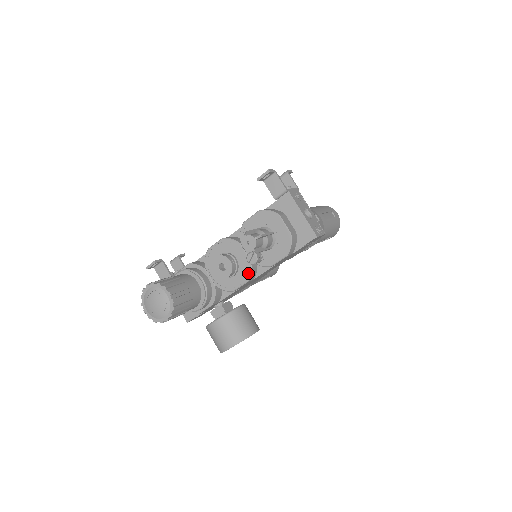
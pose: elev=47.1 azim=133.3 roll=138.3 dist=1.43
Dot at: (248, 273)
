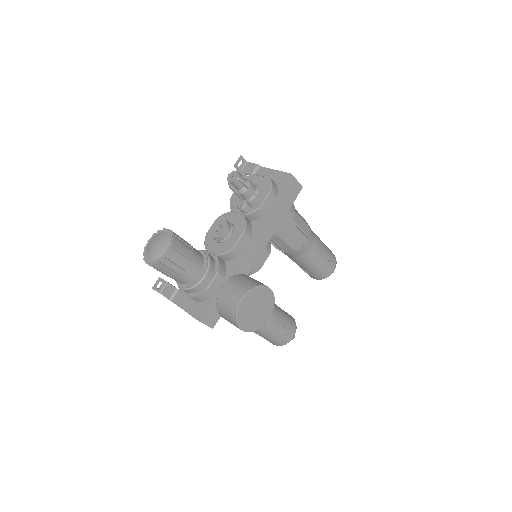
Dot at: (243, 225)
